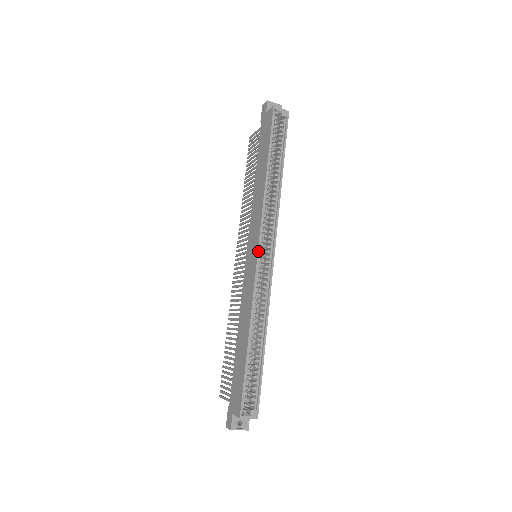
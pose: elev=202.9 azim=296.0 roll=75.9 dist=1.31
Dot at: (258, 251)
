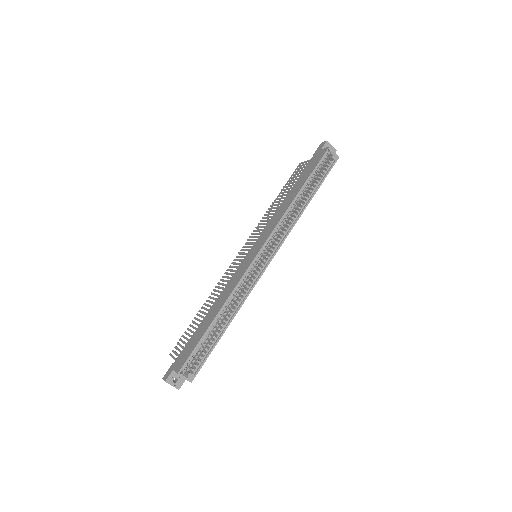
Dot at: (259, 251)
